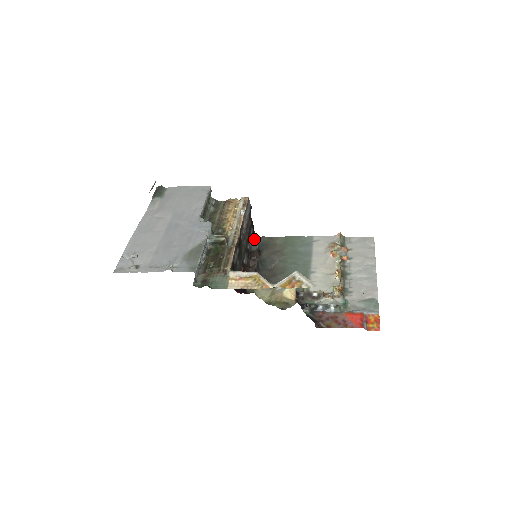
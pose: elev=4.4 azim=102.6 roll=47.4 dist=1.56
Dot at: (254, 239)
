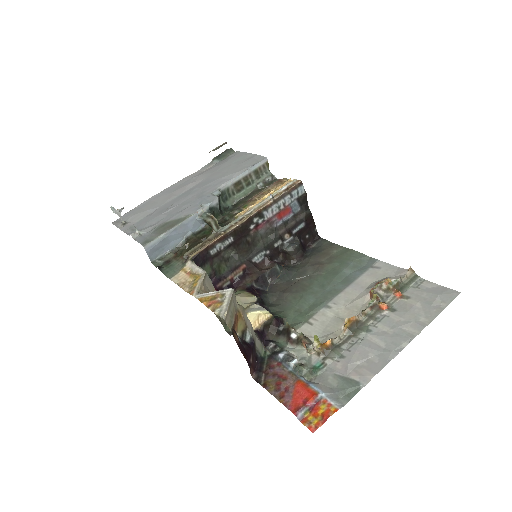
Dot at: (311, 239)
